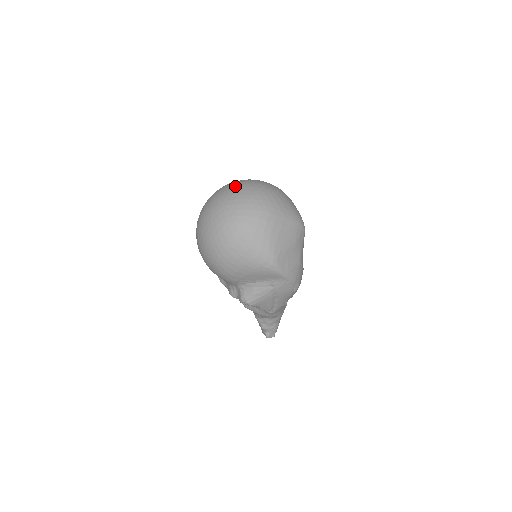
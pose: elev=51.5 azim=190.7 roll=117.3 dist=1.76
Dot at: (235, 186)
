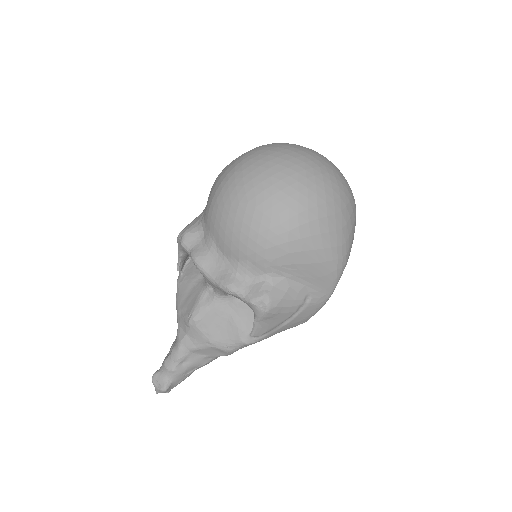
Dot at: occluded
